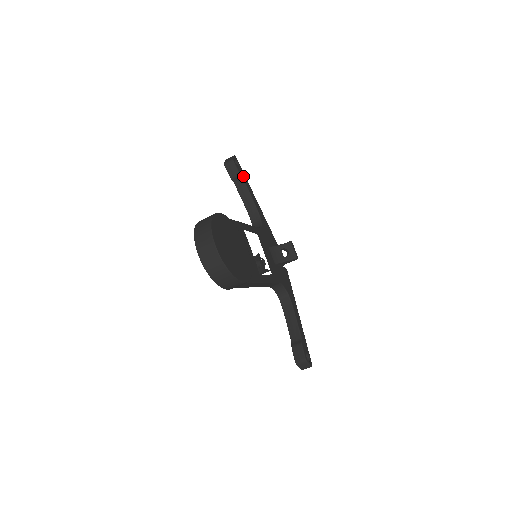
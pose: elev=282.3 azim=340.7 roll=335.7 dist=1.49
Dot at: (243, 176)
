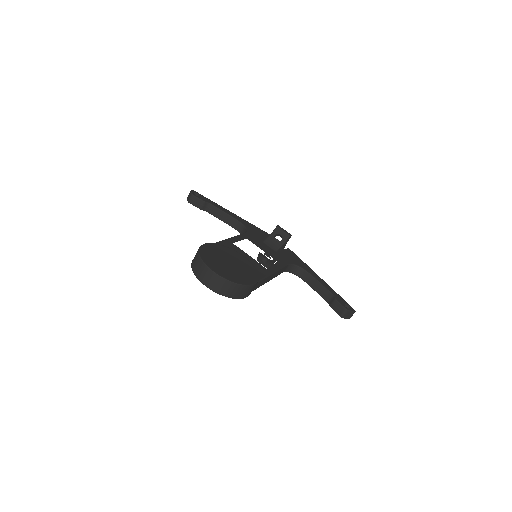
Dot at: (208, 201)
